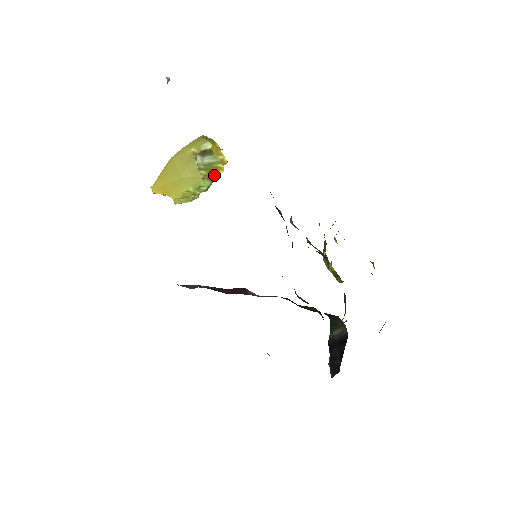
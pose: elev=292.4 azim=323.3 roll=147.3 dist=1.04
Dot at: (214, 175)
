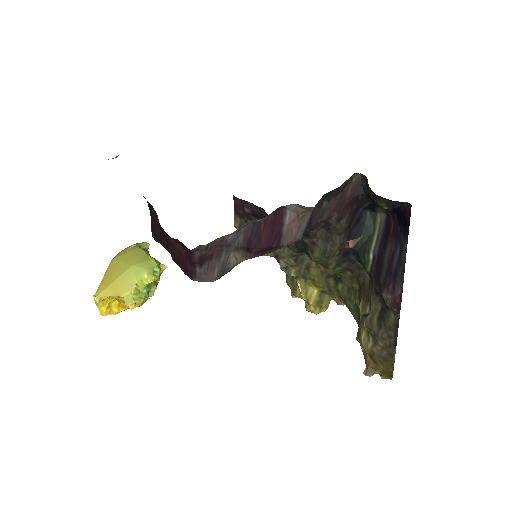
Dot at: occluded
